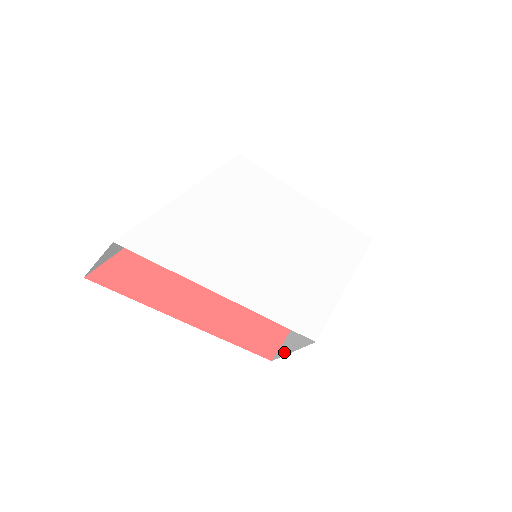
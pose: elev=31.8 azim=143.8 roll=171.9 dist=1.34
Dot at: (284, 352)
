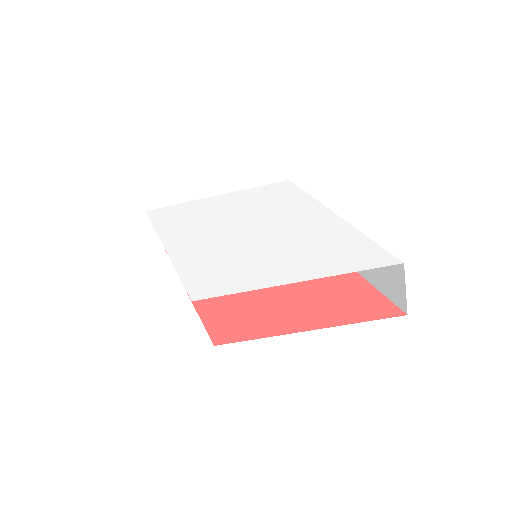
Dot at: occluded
